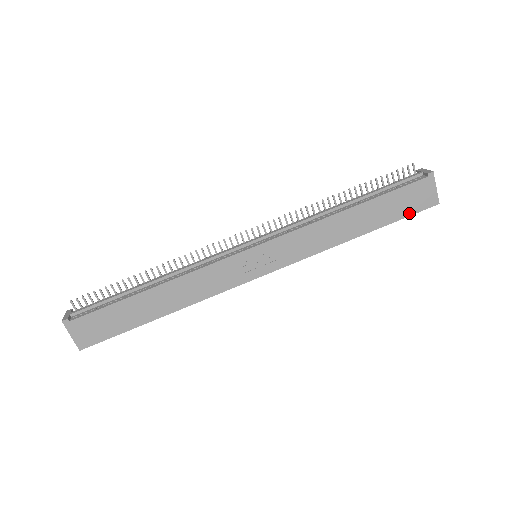
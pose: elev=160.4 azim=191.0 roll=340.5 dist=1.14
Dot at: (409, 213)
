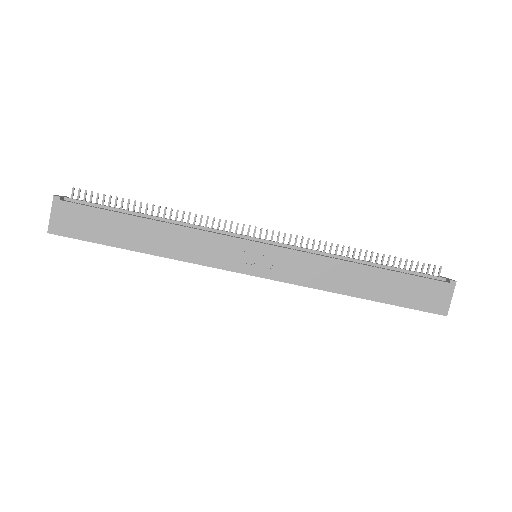
Dot at: (415, 306)
